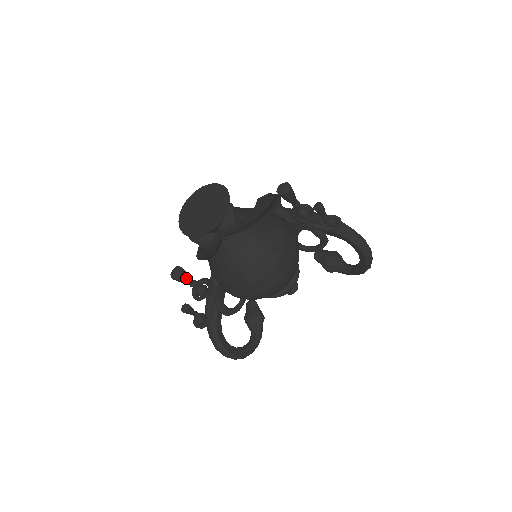
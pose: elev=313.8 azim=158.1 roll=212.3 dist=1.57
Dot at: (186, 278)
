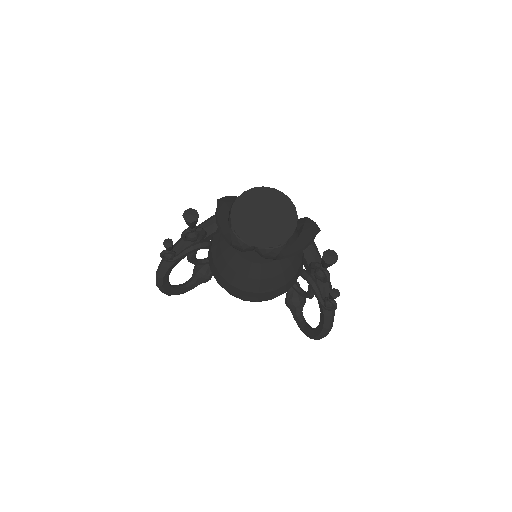
Dot at: (193, 225)
